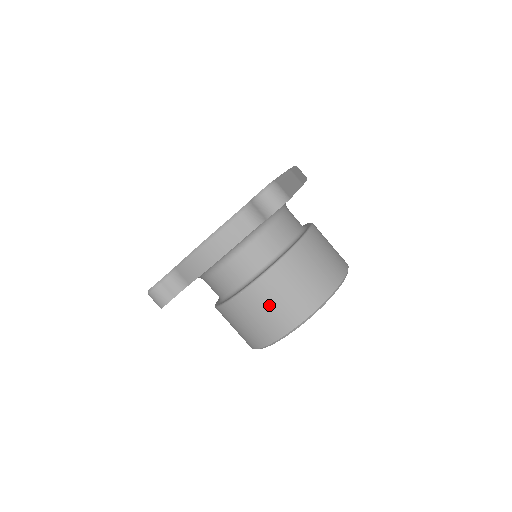
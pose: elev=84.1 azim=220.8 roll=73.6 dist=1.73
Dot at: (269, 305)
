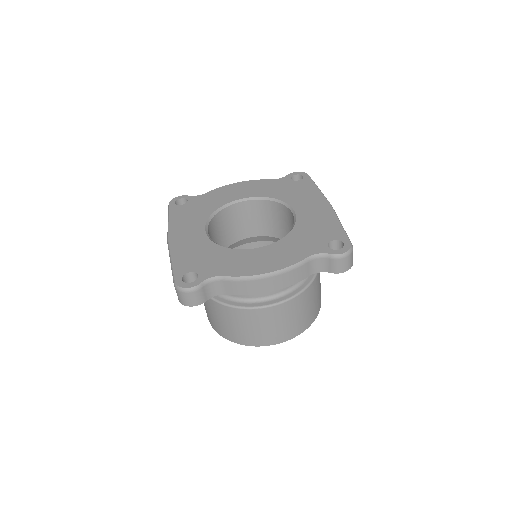
Dot at: (276, 323)
